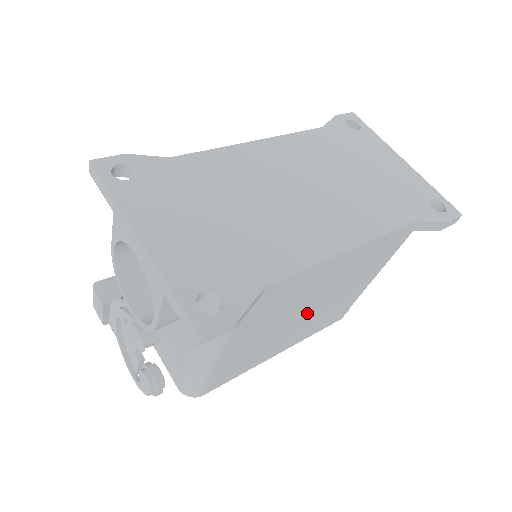
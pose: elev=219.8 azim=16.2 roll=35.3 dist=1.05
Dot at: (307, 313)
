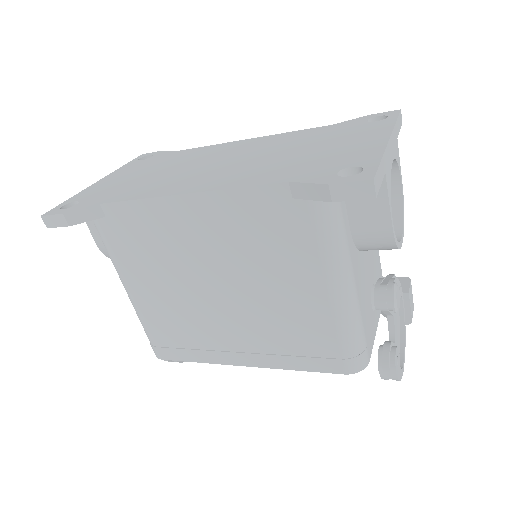
Dot at: (223, 297)
